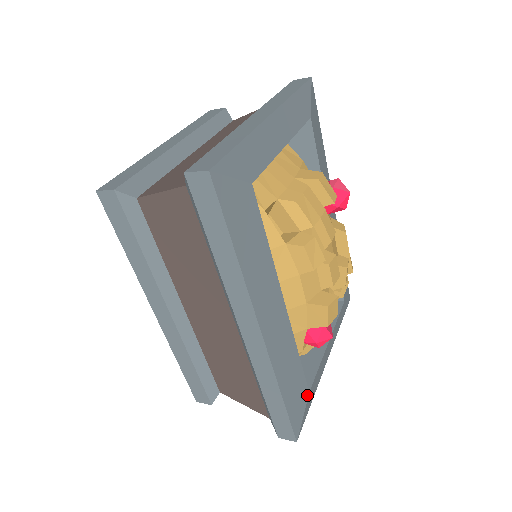
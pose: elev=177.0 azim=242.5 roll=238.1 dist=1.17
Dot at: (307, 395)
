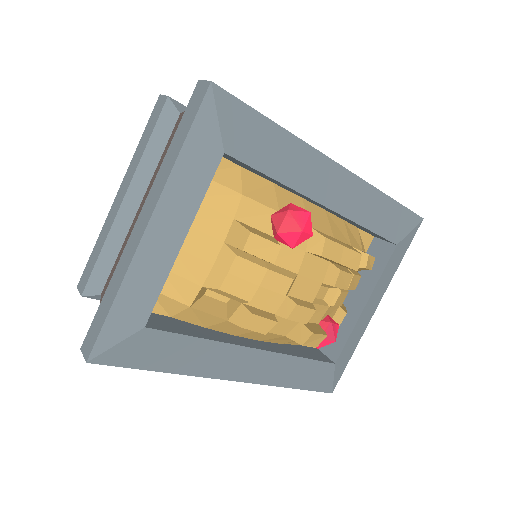
Dot at: (333, 366)
